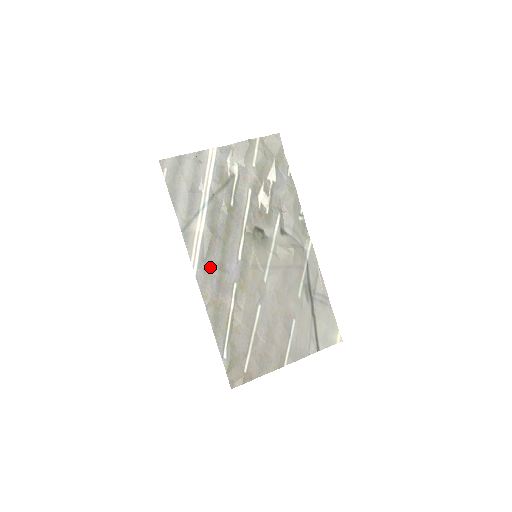
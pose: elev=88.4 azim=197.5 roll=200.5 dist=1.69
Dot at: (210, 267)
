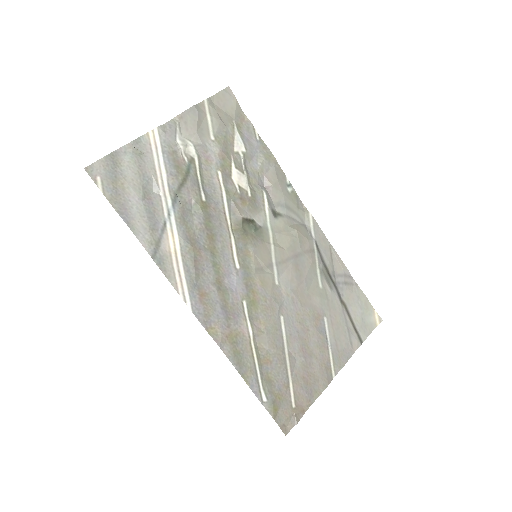
Dot at: (206, 292)
